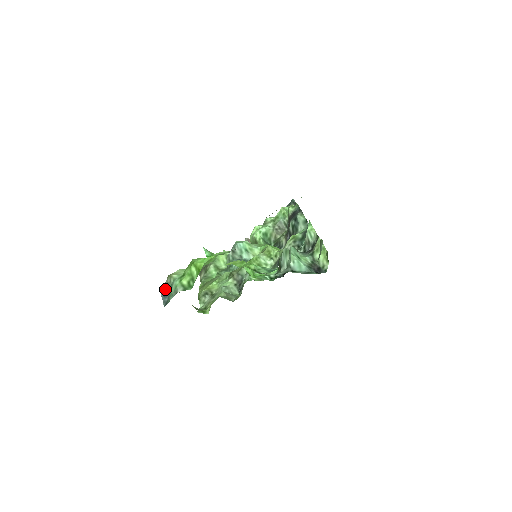
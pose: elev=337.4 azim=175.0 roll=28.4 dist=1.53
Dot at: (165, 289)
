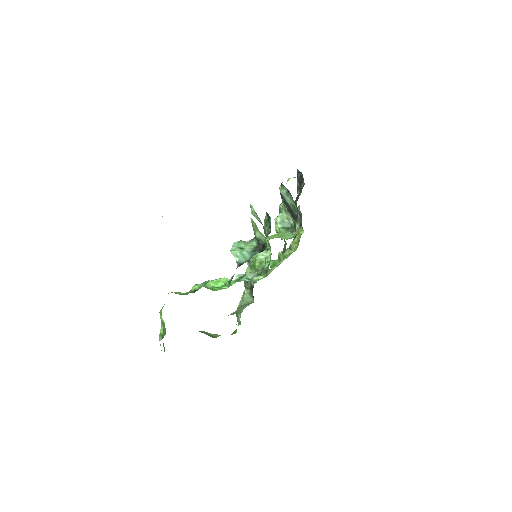
Dot at: occluded
